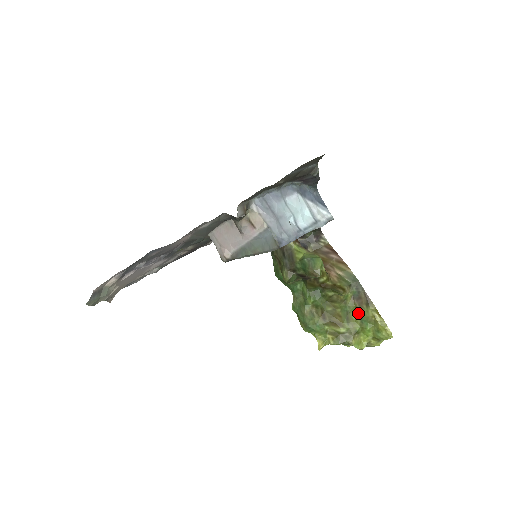
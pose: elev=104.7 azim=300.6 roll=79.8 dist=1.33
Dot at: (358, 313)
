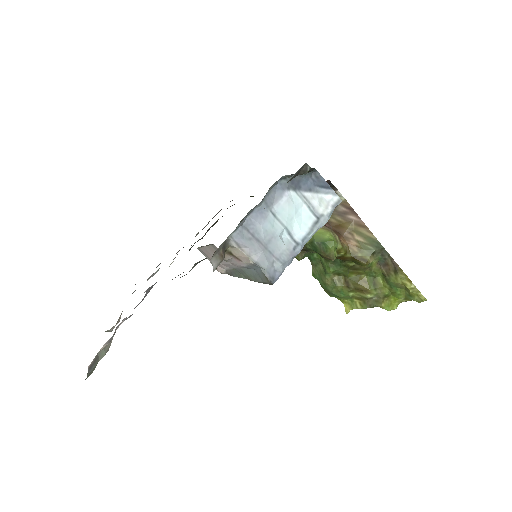
Dot at: (386, 279)
